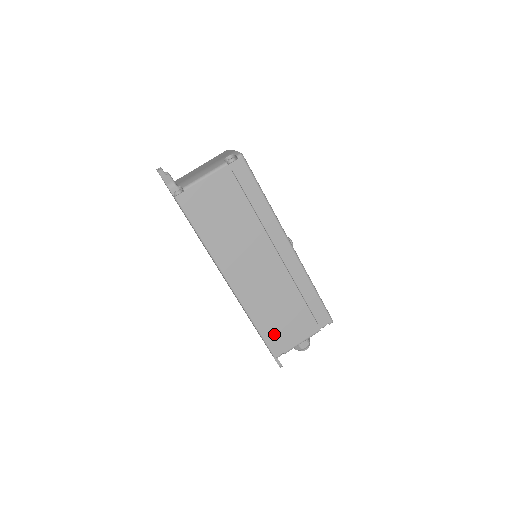
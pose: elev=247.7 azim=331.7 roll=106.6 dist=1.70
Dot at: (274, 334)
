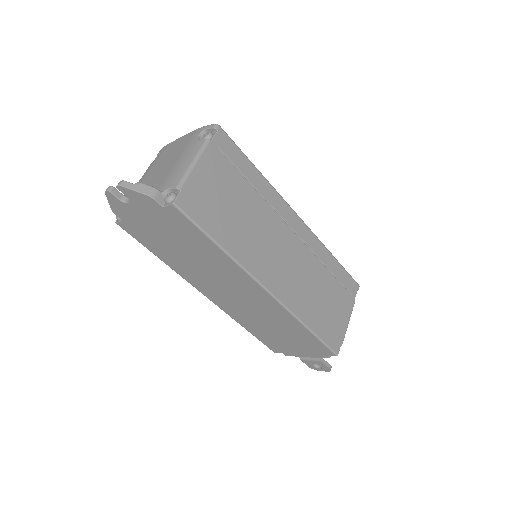
Dot at: (326, 328)
